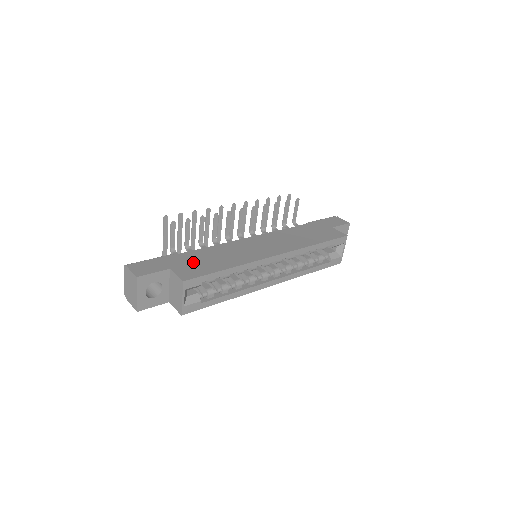
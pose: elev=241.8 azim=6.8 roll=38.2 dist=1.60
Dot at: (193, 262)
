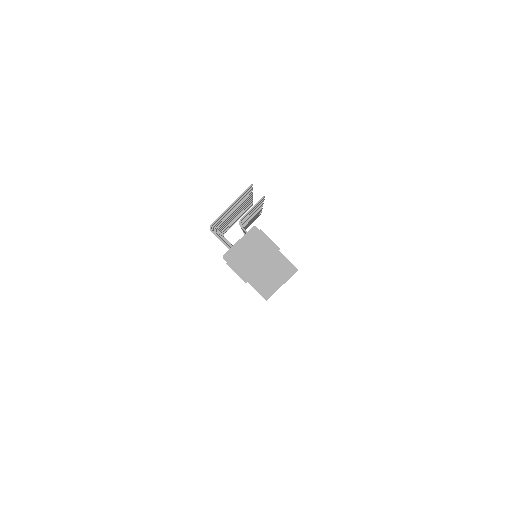
Dot at: occluded
